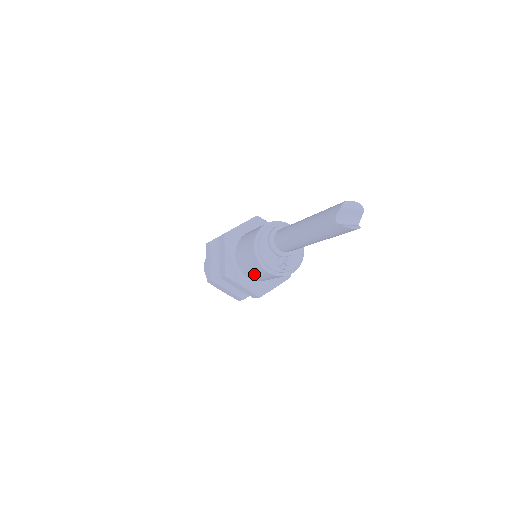
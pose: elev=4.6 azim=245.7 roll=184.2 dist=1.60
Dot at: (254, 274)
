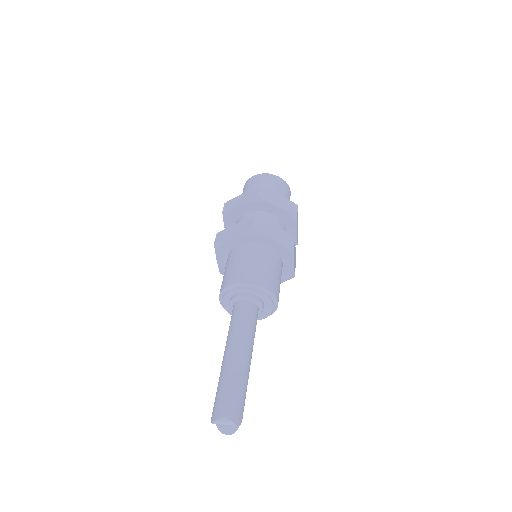
Dot at: occluded
